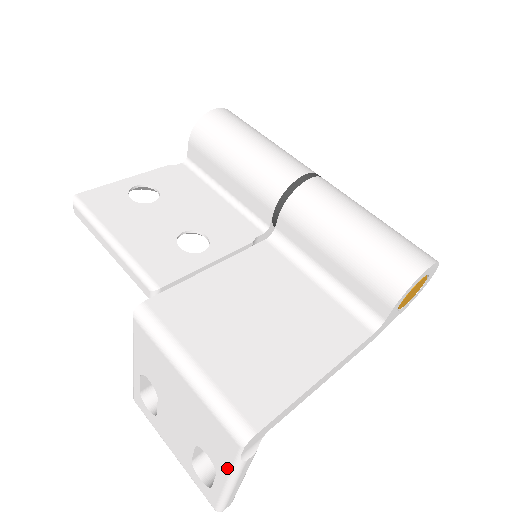
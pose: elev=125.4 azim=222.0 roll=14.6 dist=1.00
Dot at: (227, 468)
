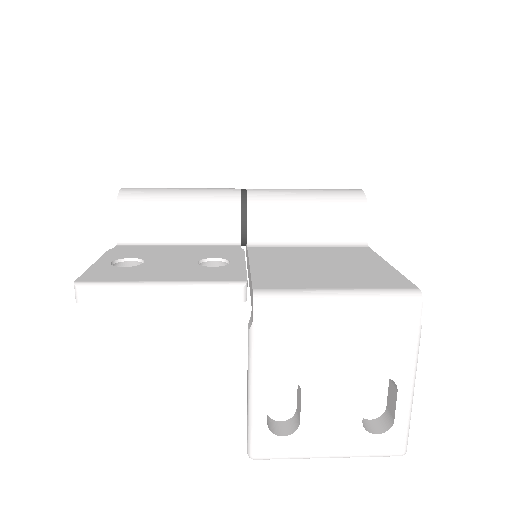
Dot at: (410, 358)
